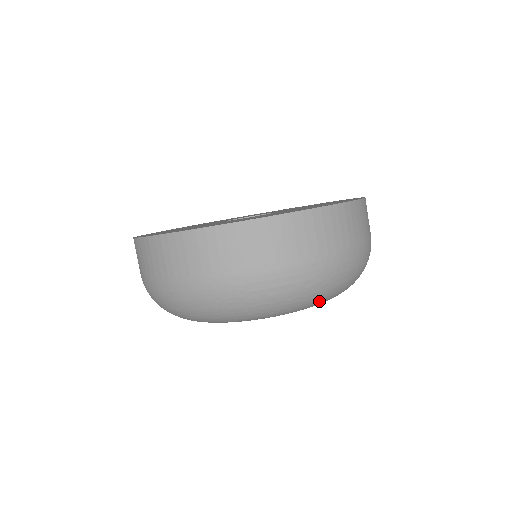
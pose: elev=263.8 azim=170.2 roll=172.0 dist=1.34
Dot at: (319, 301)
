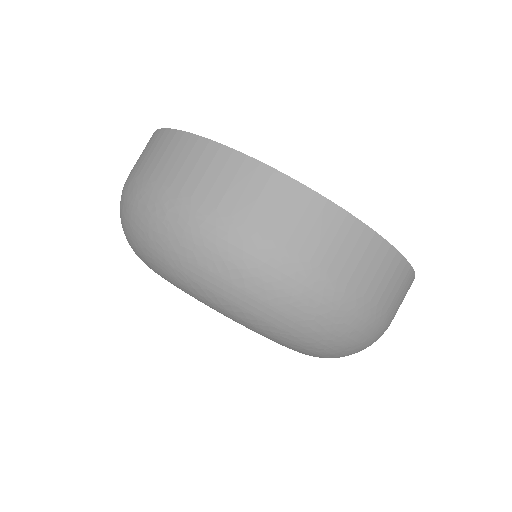
Dot at: occluded
